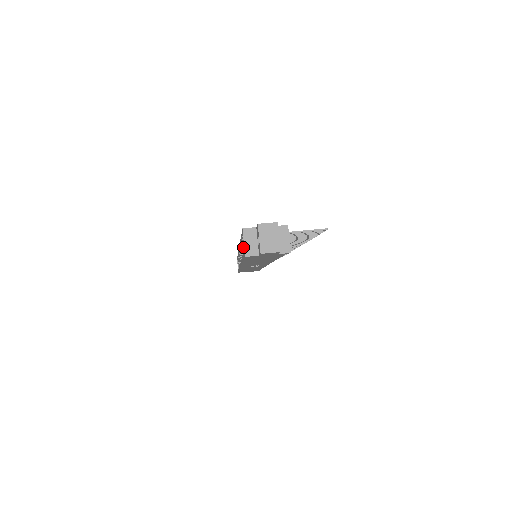
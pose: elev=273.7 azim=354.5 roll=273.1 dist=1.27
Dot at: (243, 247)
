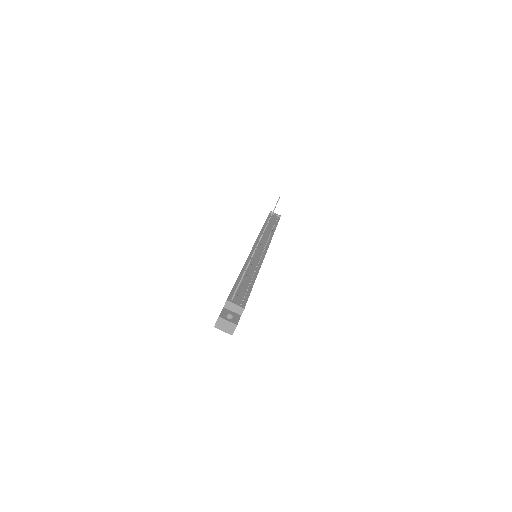
Dot at: occluded
